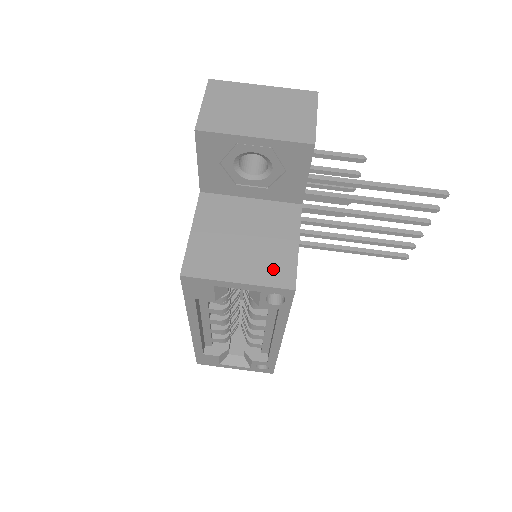
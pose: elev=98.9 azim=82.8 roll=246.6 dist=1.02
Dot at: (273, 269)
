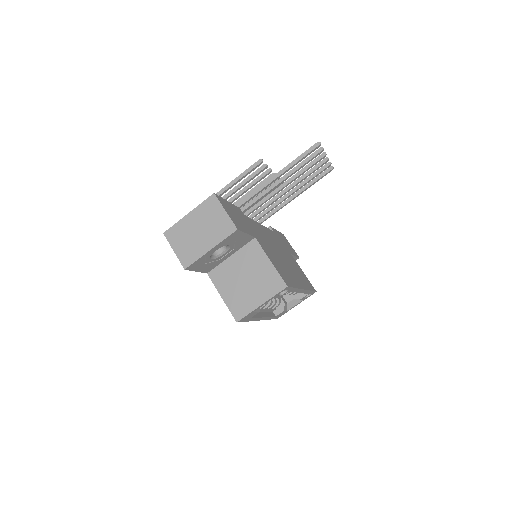
Dot at: (270, 285)
